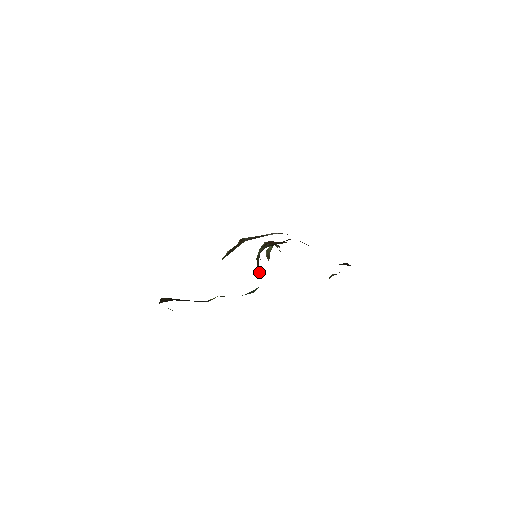
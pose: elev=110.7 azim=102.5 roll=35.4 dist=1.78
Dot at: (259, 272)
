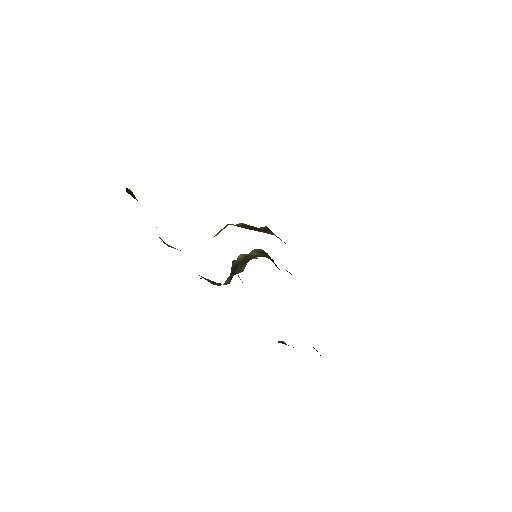
Dot at: (237, 271)
